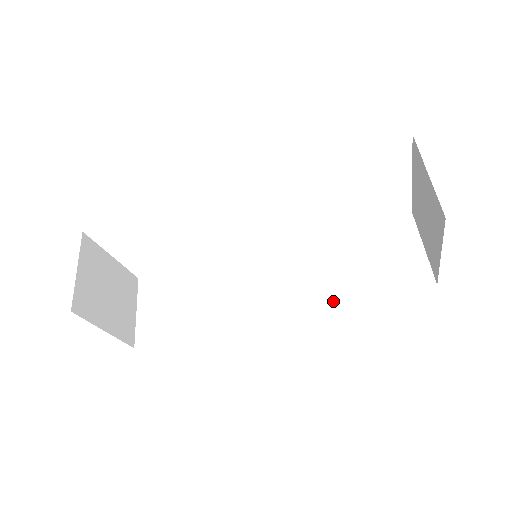
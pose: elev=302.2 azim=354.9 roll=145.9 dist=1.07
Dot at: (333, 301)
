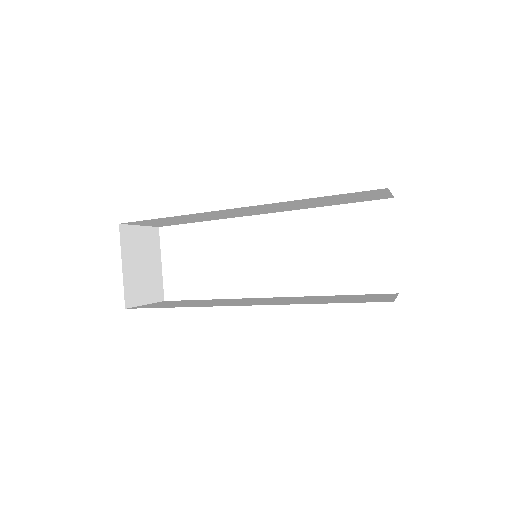
Dot at: (298, 303)
